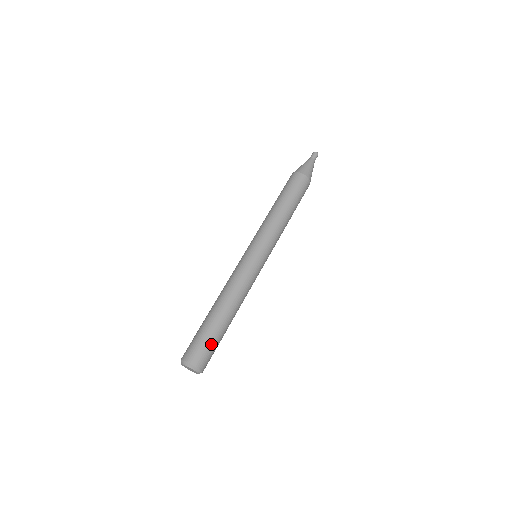
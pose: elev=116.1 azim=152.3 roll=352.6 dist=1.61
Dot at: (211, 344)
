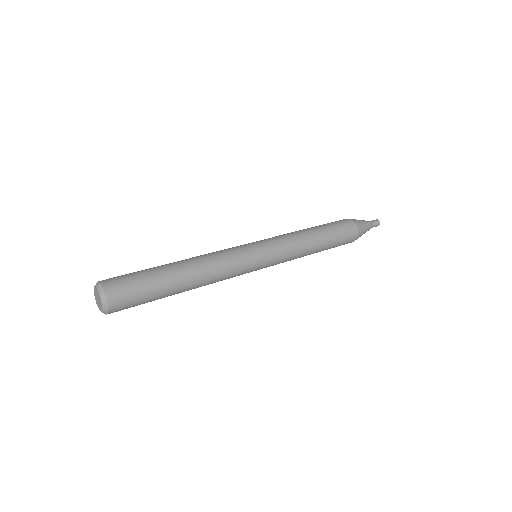
Dot at: (136, 274)
